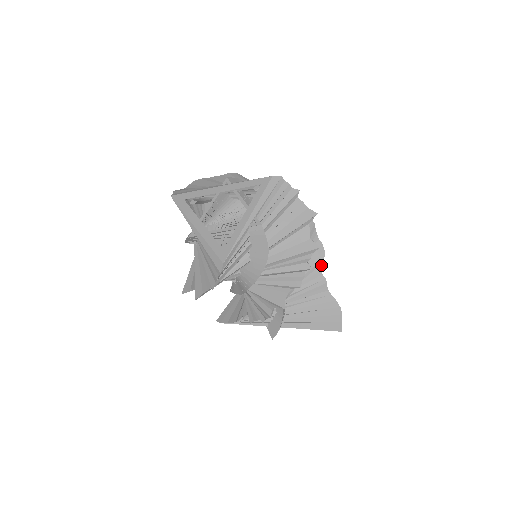
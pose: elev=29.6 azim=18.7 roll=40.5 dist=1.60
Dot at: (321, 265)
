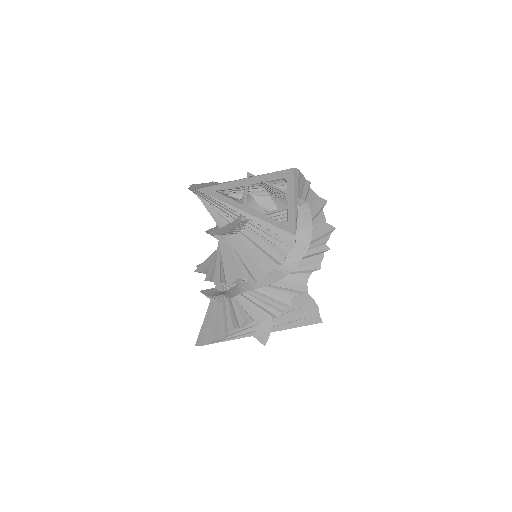
Dot at: occluded
